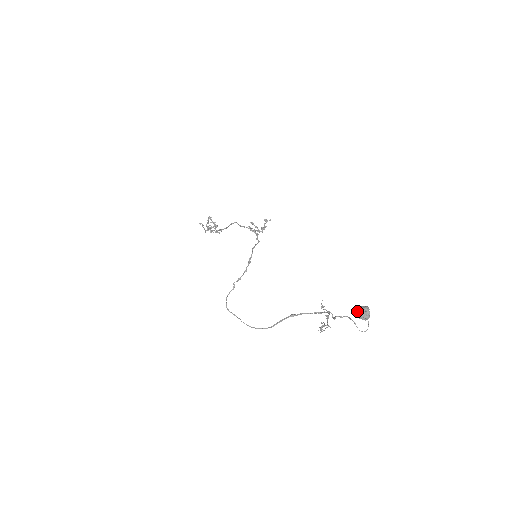
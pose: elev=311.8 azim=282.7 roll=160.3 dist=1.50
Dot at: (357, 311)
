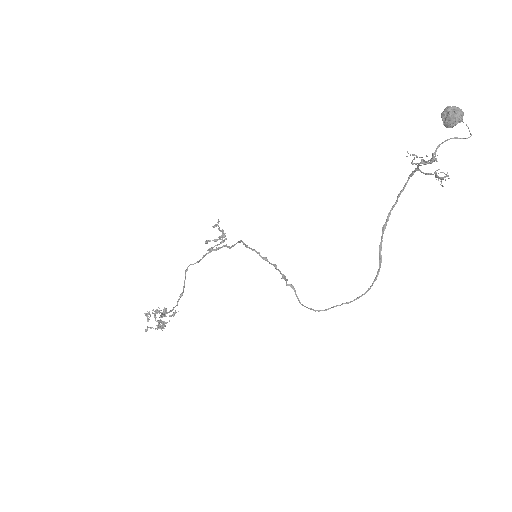
Dot at: (446, 121)
